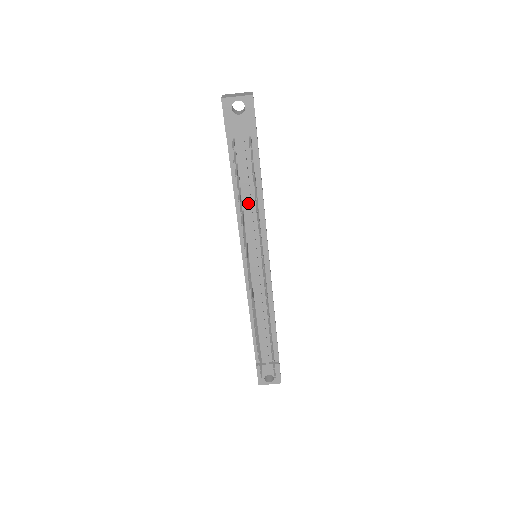
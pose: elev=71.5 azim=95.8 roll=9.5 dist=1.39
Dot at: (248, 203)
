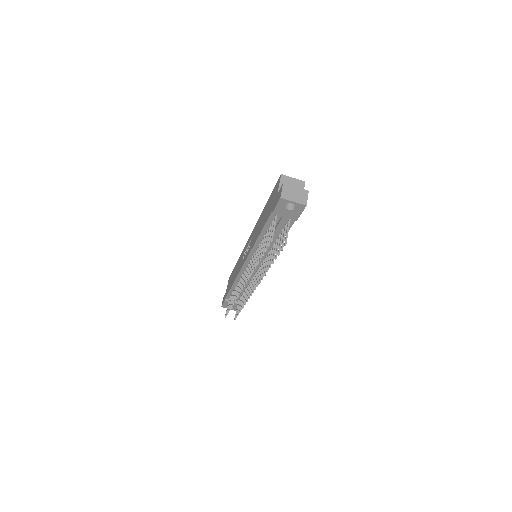
Dot at: occluded
